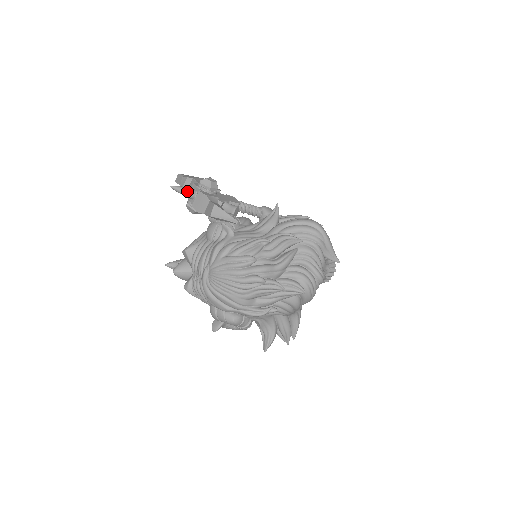
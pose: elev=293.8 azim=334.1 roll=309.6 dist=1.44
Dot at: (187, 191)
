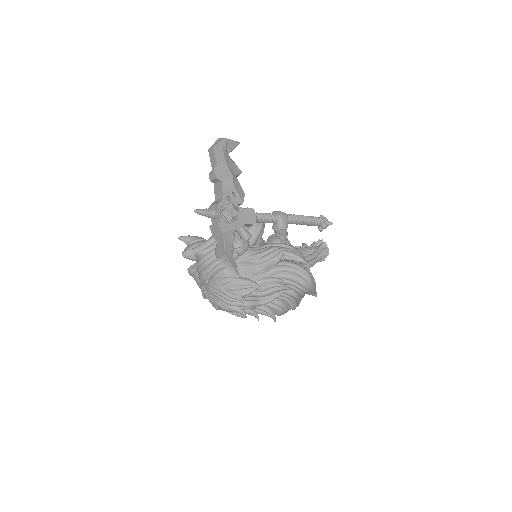
Dot at: (208, 216)
